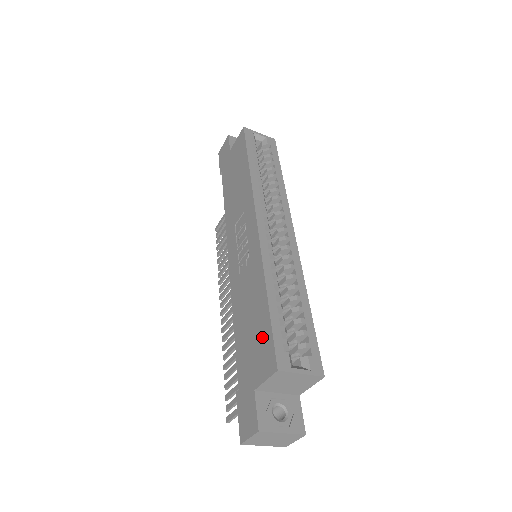
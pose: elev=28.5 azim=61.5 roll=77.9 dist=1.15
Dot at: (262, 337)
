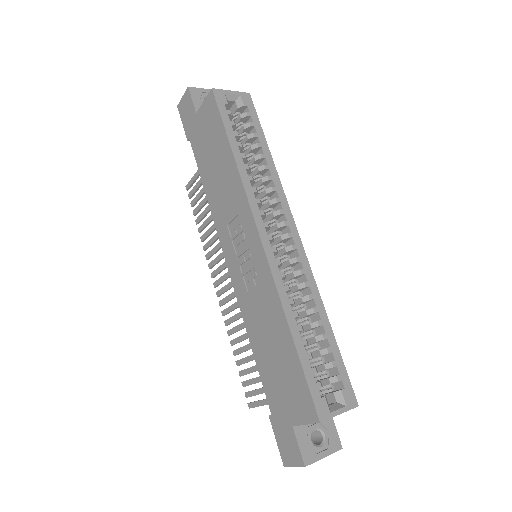
Dot at: (293, 379)
